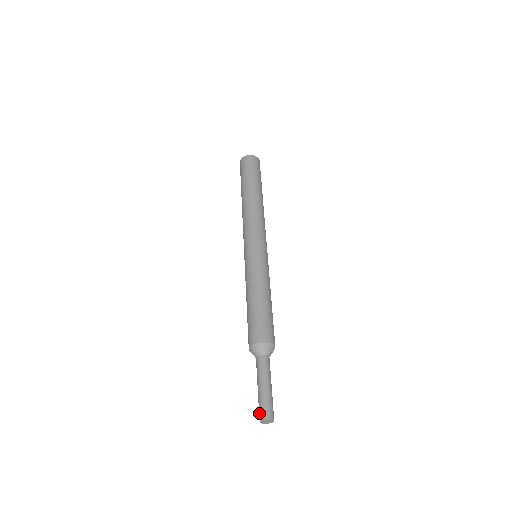
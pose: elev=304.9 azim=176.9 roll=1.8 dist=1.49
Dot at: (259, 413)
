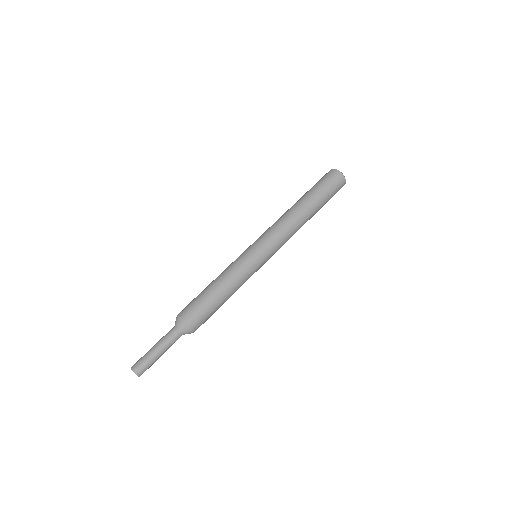
Dot at: (136, 362)
